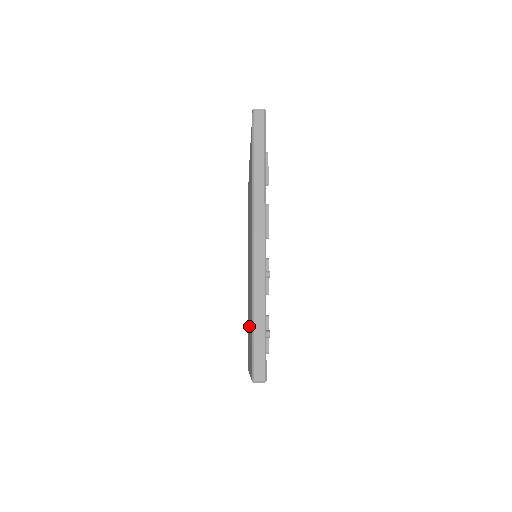
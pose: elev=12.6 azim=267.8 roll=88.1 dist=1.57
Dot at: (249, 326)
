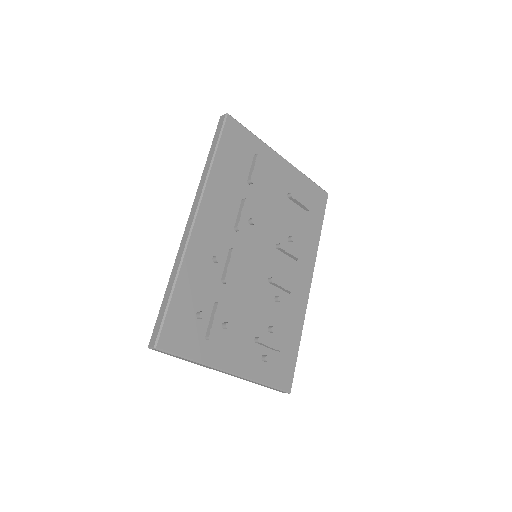
Dot at: occluded
